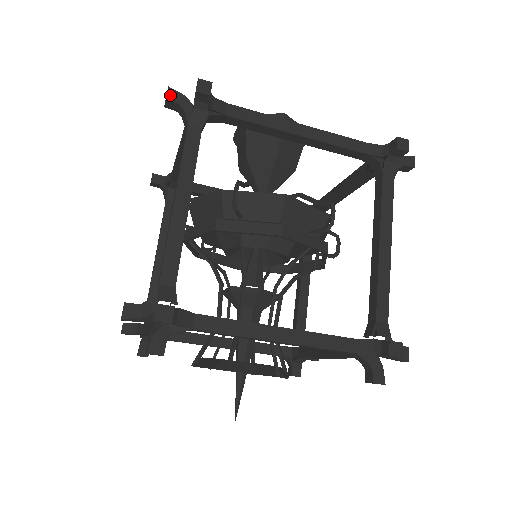
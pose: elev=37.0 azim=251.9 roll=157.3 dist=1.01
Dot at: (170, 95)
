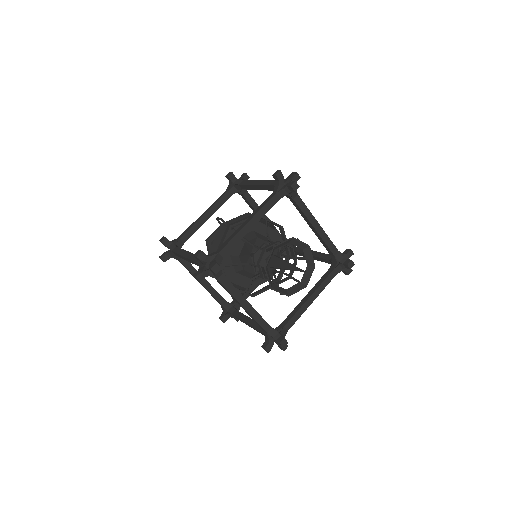
Dot at: (232, 173)
